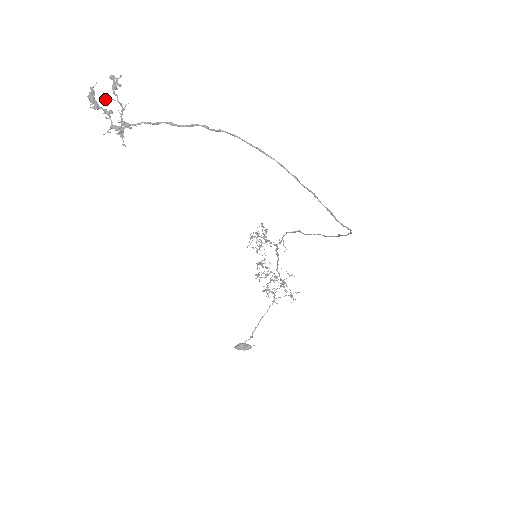
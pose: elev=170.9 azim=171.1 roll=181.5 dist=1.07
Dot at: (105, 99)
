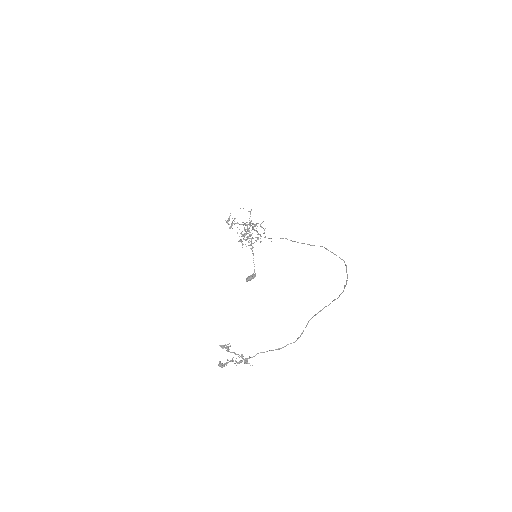
Dot at: occluded
